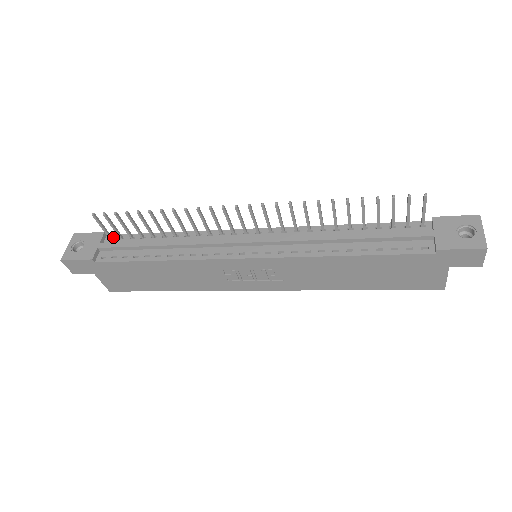
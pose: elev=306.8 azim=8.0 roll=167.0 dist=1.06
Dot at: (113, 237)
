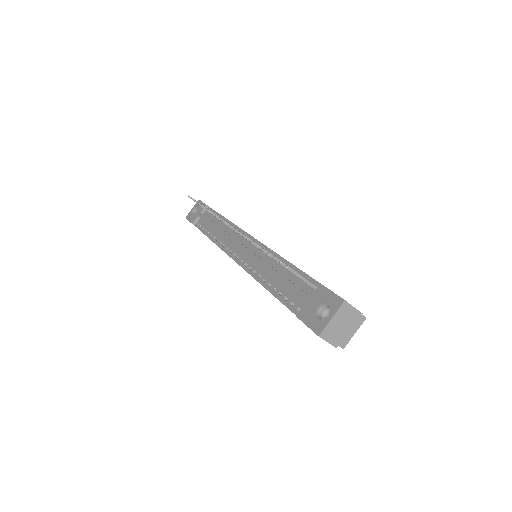
Dot at: (209, 209)
